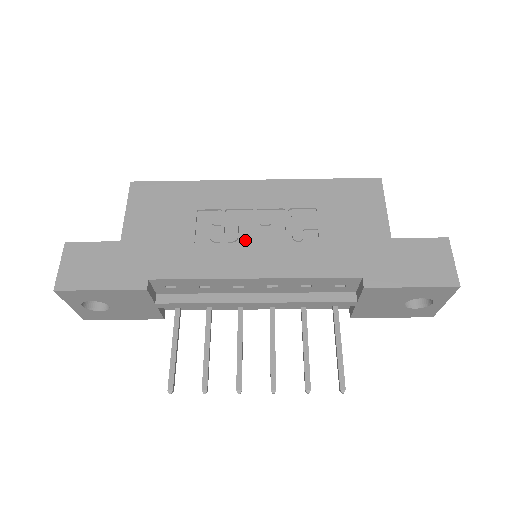
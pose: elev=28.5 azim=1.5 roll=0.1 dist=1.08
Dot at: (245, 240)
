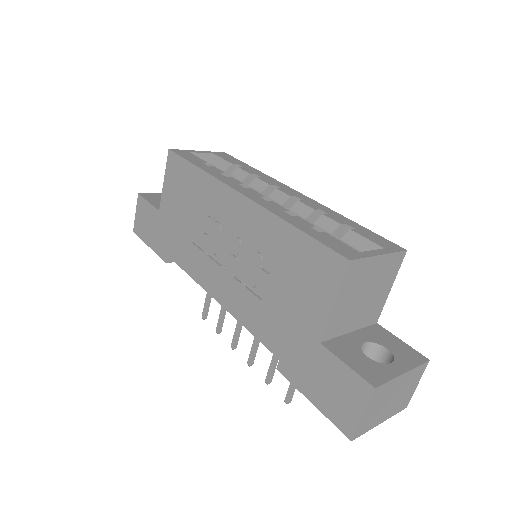
Dot at: (220, 258)
